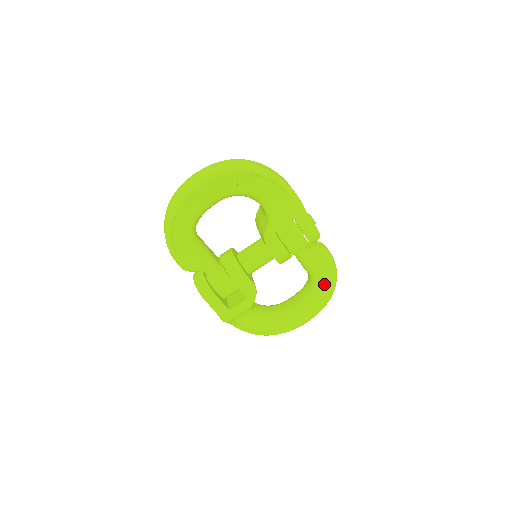
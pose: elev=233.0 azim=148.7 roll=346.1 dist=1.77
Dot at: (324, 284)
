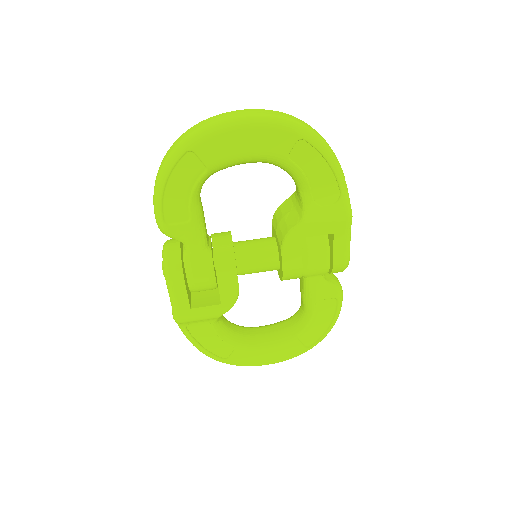
Dot at: (315, 328)
